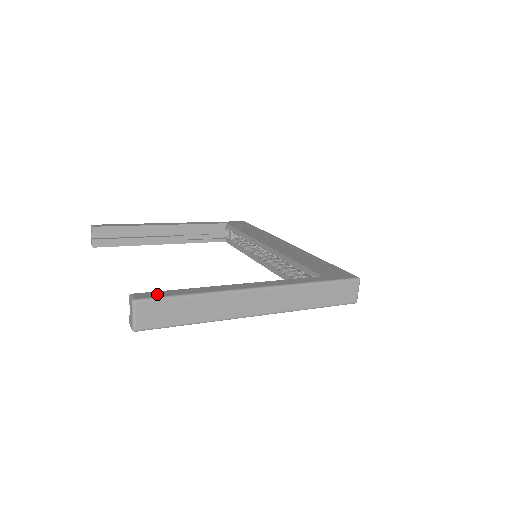
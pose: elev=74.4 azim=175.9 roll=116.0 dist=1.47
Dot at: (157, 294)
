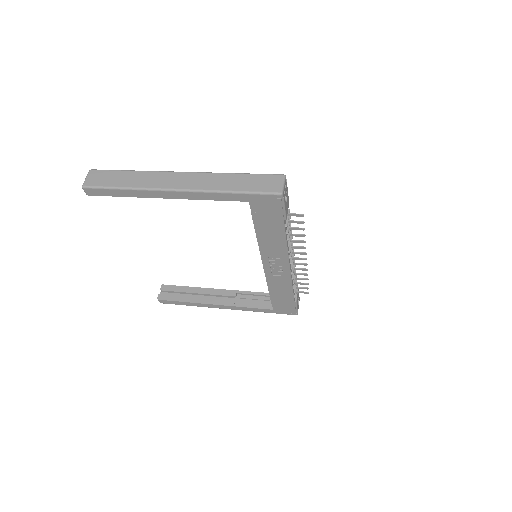
Dot at: occluded
